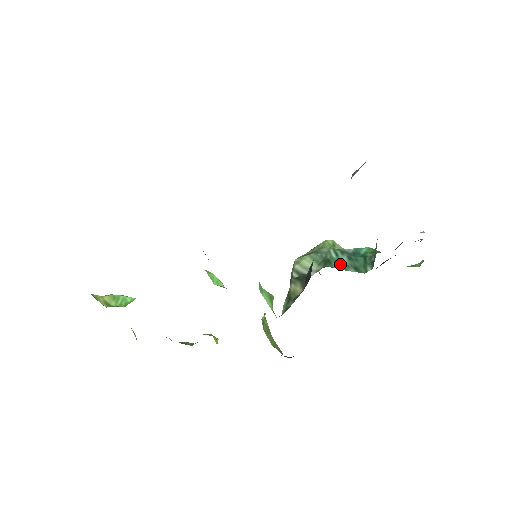
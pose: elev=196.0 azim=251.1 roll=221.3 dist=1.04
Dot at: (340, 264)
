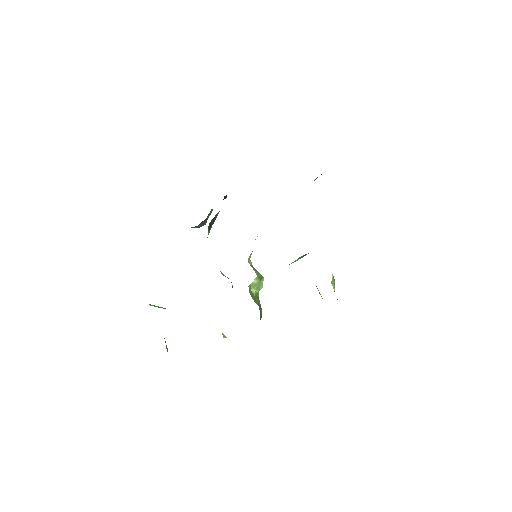
Dot at: occluded
